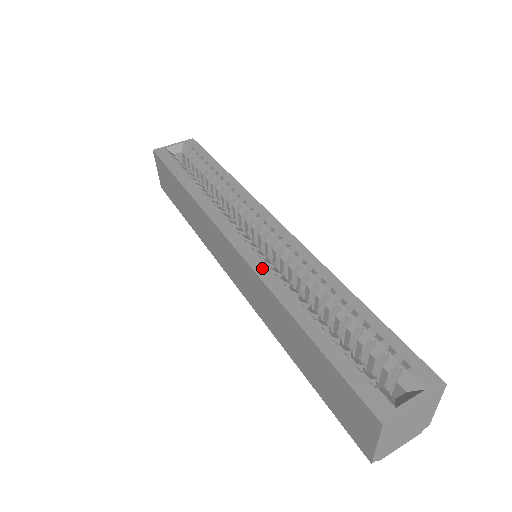
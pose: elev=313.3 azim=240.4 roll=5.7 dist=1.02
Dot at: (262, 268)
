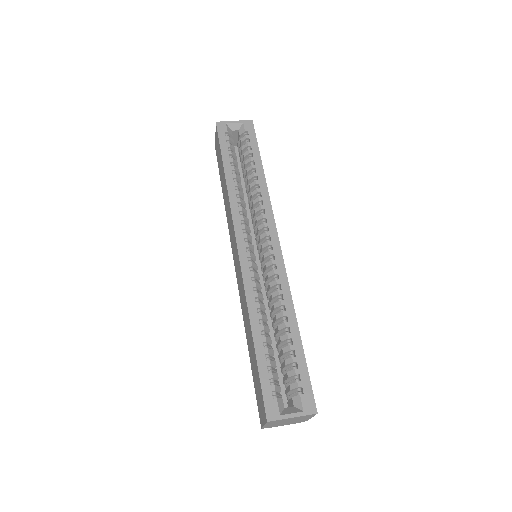
Dot at: (249, 281)
